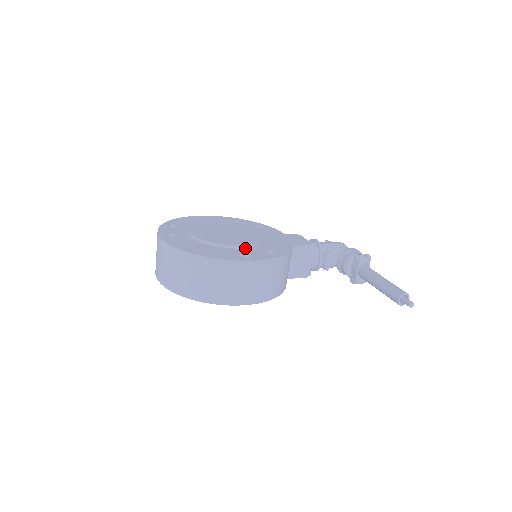
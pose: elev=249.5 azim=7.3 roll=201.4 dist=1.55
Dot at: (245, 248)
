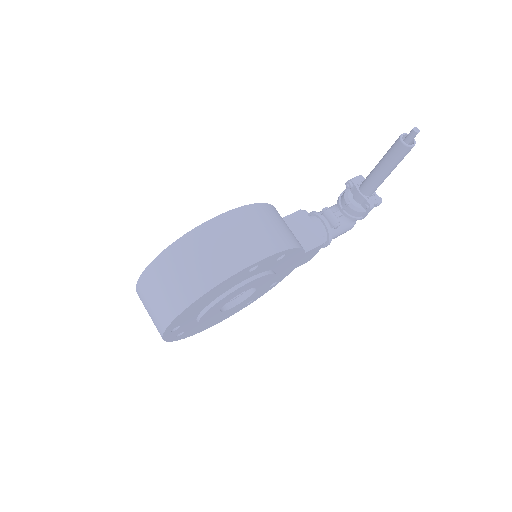
Dot at: occluded
